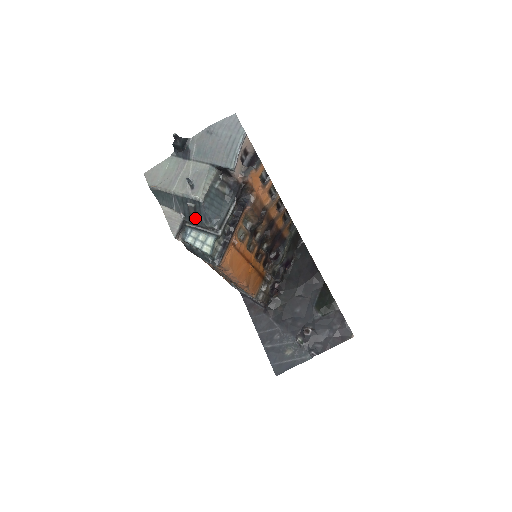
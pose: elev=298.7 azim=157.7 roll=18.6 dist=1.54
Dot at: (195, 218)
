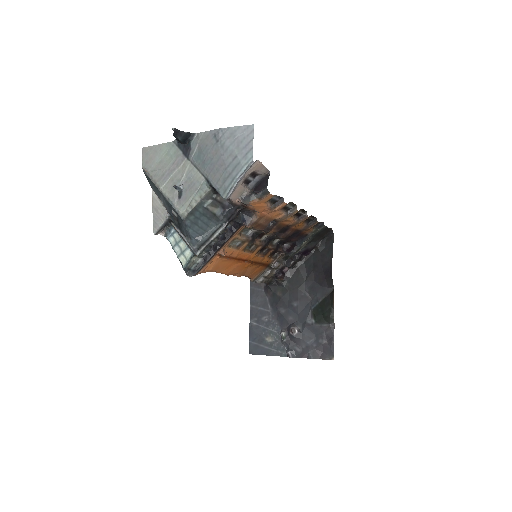
Dot at: (178, 225)
